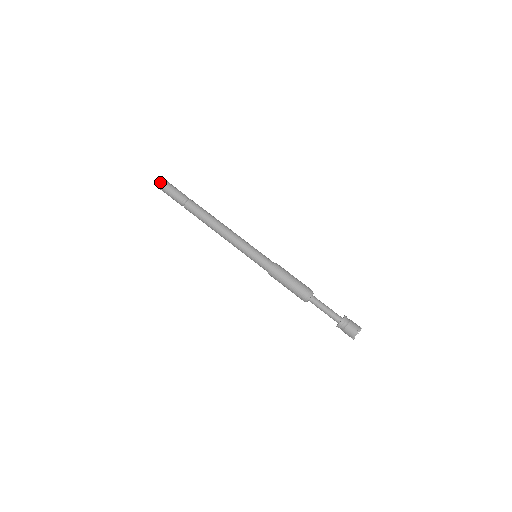
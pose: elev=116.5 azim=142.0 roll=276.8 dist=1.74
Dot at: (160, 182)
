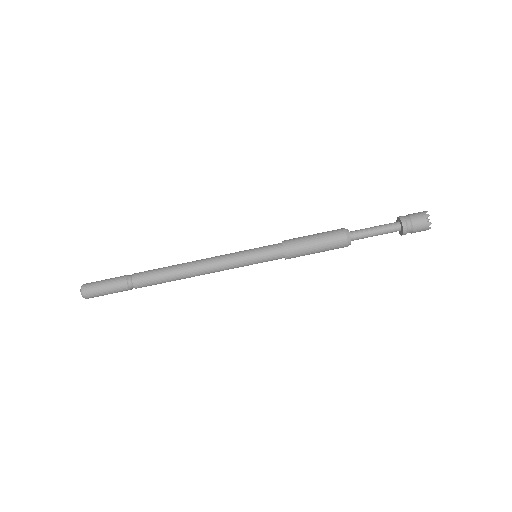
Dot at: (84, 288)
